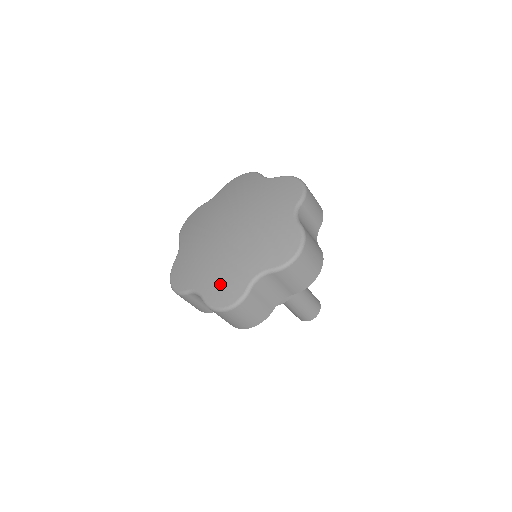
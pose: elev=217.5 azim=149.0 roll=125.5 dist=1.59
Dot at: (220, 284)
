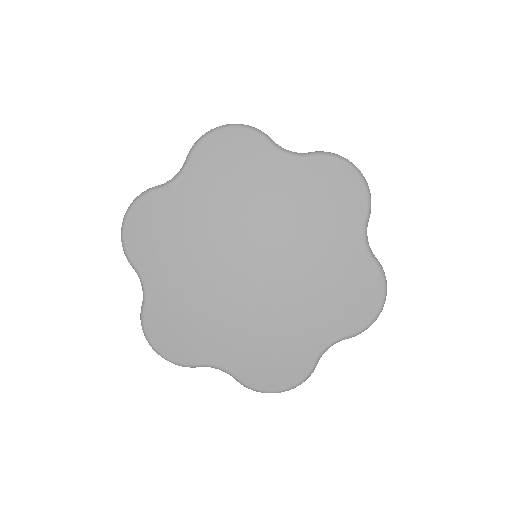
Dot at: (175, 324)
